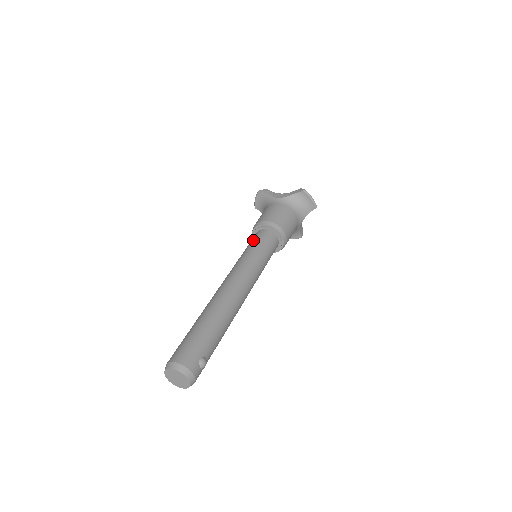
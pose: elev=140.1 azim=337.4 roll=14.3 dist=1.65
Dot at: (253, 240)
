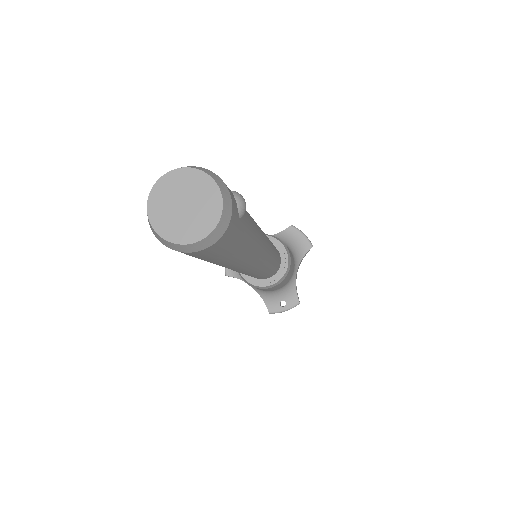
Dot at: occluded
